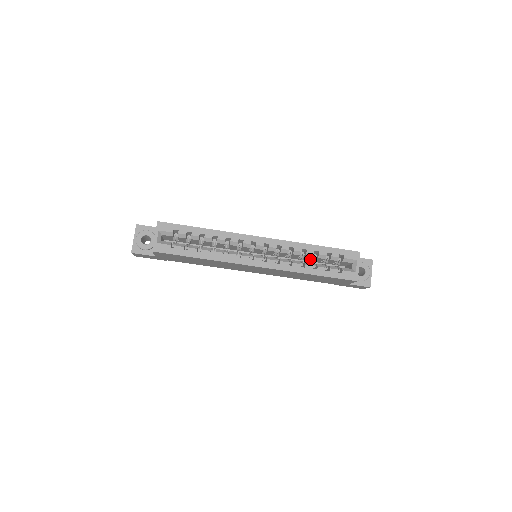
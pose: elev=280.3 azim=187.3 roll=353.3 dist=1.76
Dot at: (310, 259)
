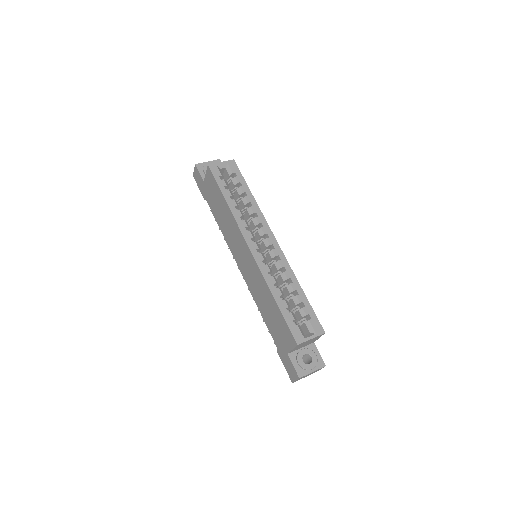
Dot at: (286, 299)
